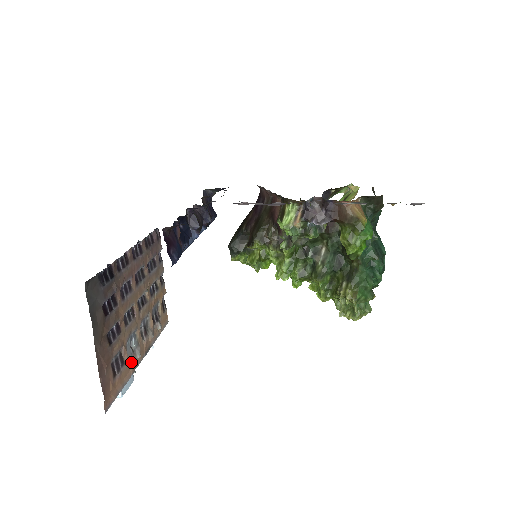
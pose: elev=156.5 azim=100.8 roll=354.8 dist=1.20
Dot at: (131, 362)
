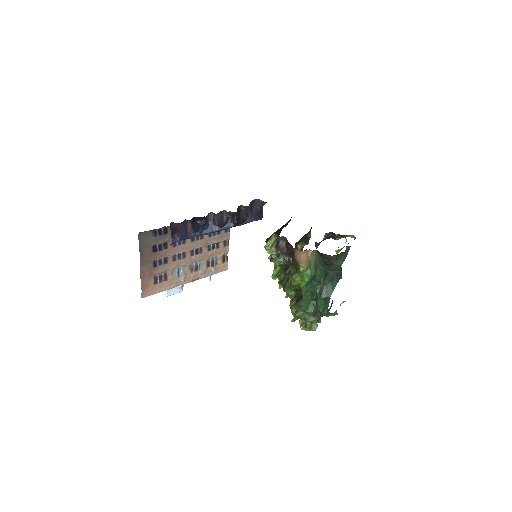
Dot at: (175, 281)
